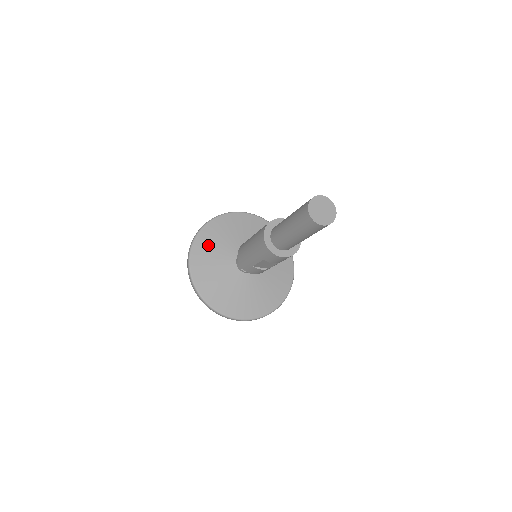
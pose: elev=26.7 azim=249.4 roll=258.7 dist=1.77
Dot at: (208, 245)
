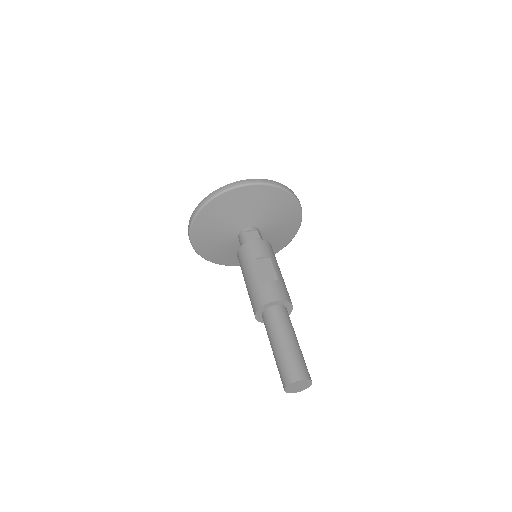
Dot at: (208, 226)
